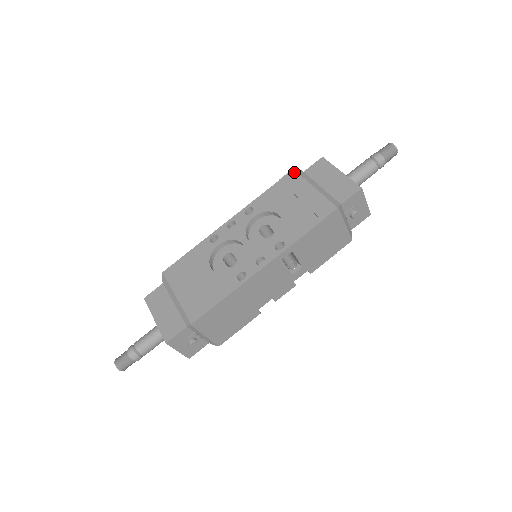
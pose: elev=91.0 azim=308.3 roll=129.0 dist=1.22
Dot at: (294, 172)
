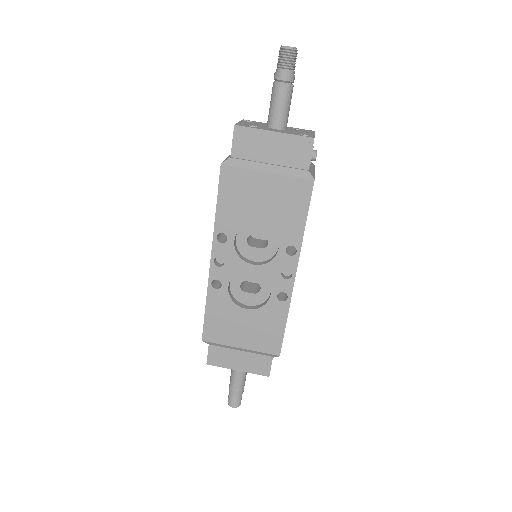
Dot at: (226, 169)
